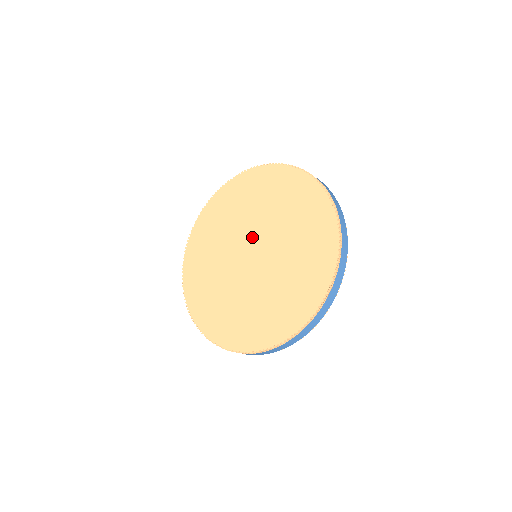
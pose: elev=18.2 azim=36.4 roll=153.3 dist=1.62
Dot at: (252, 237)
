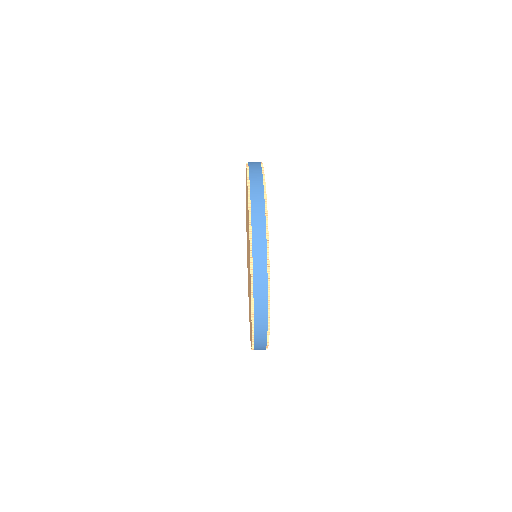
Dot at: occluded
